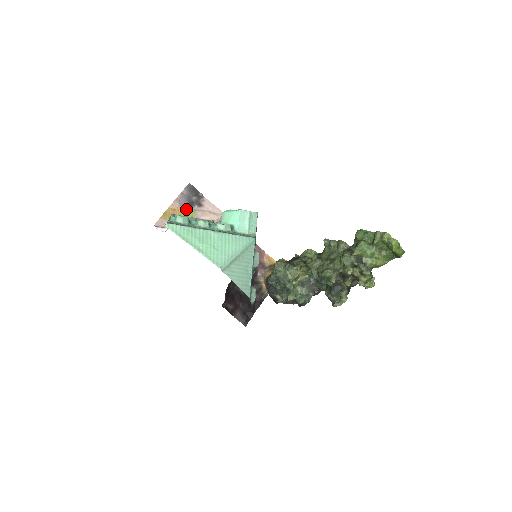
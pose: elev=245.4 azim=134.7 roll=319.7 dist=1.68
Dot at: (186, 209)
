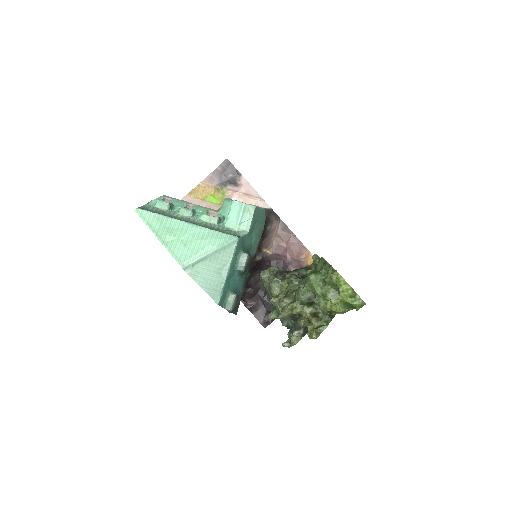
Dot at: (217, 188)
